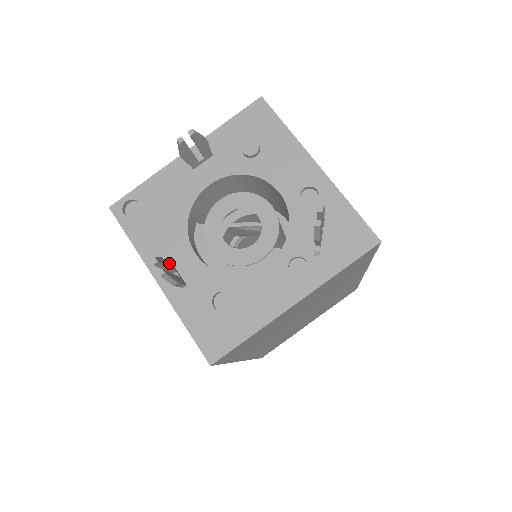
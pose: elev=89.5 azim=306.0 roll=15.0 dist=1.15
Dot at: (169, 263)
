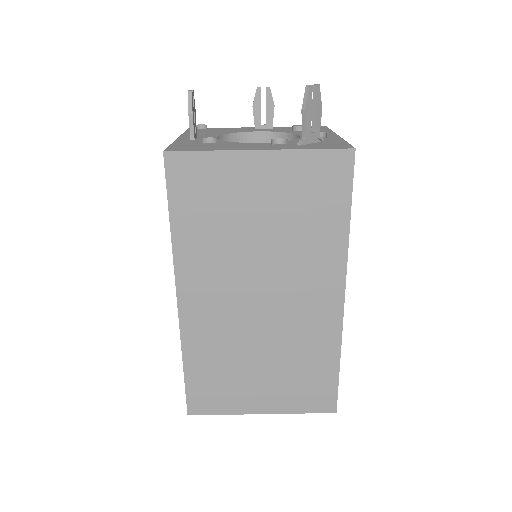
Dot at: occluded
